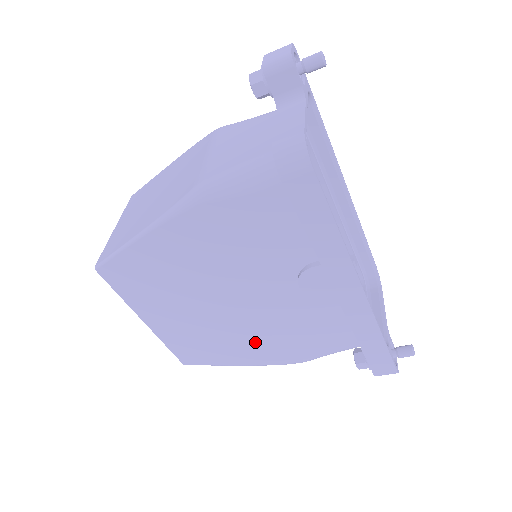
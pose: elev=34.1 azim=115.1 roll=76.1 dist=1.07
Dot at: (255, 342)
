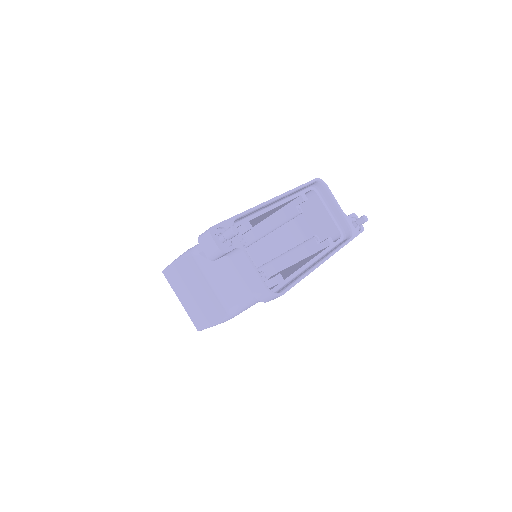
Dot at: occluded
